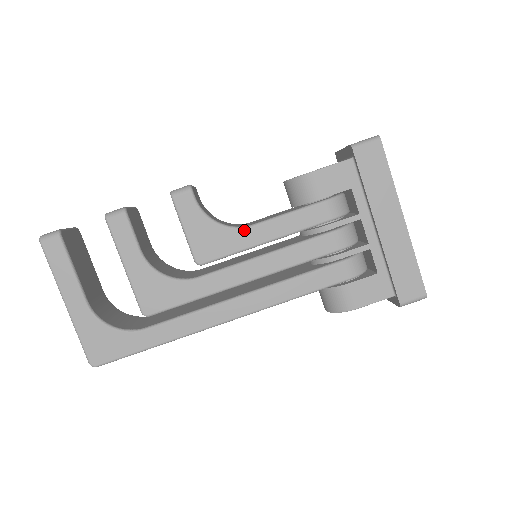
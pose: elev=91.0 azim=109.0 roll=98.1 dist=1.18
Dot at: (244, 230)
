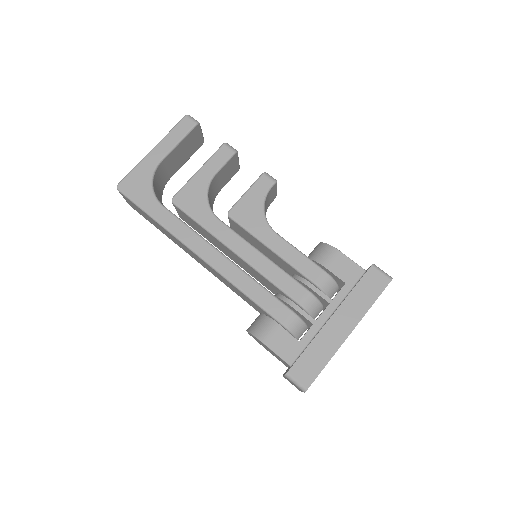
Dot at: (270, 230)
